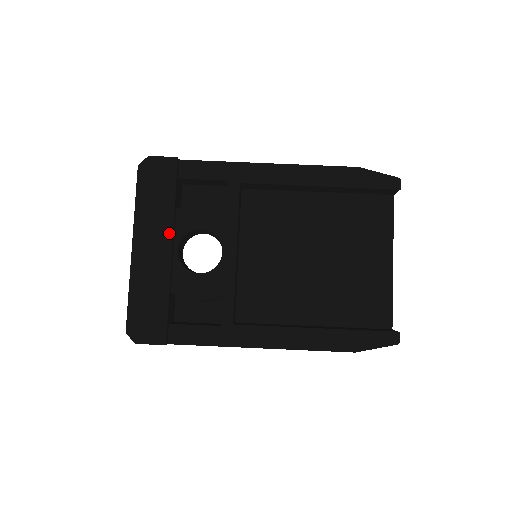
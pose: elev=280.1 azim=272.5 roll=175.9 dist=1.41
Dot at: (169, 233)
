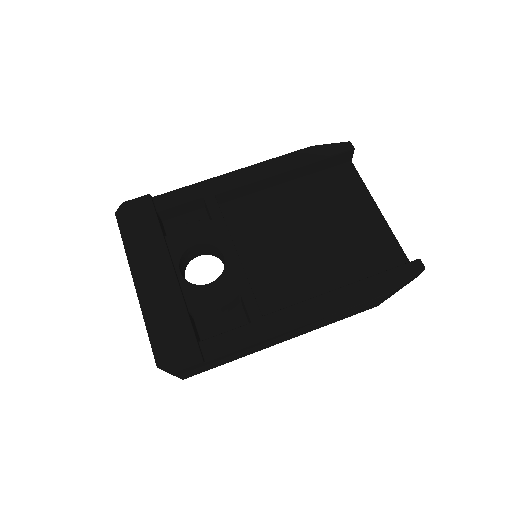
Dot at: (166, 257)
